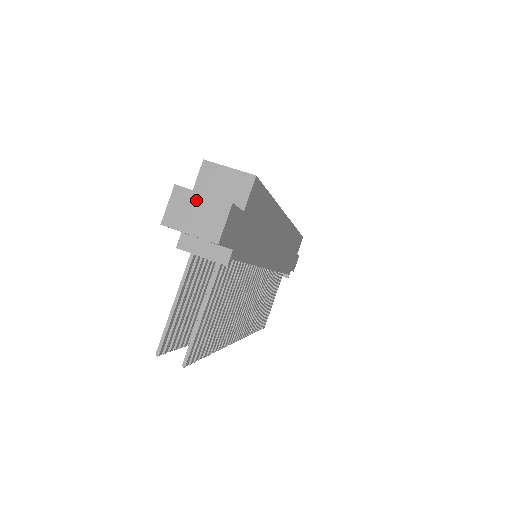
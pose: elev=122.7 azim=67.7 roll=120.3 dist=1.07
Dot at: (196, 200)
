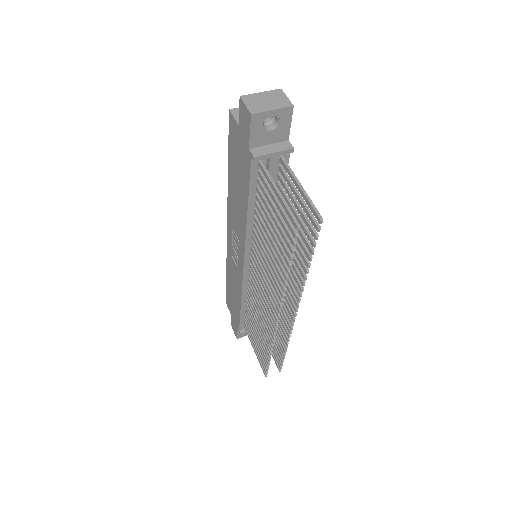
Dot at: (260, 96)
